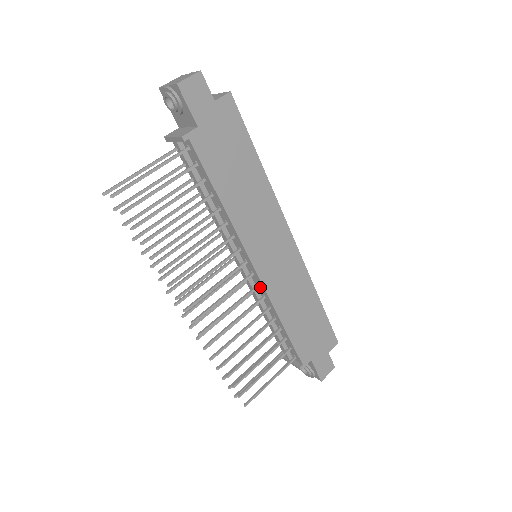
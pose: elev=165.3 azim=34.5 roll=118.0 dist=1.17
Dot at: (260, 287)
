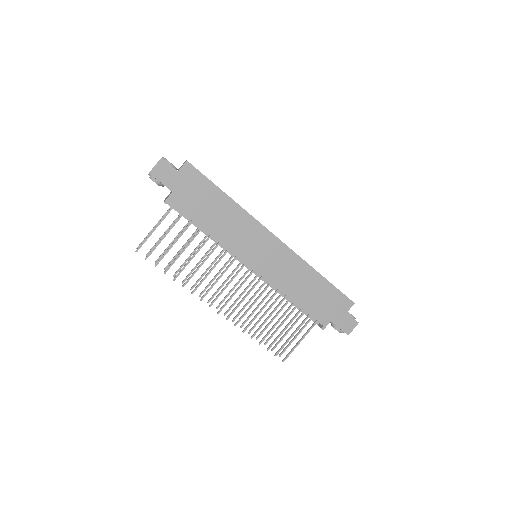
Dot at: occluded
